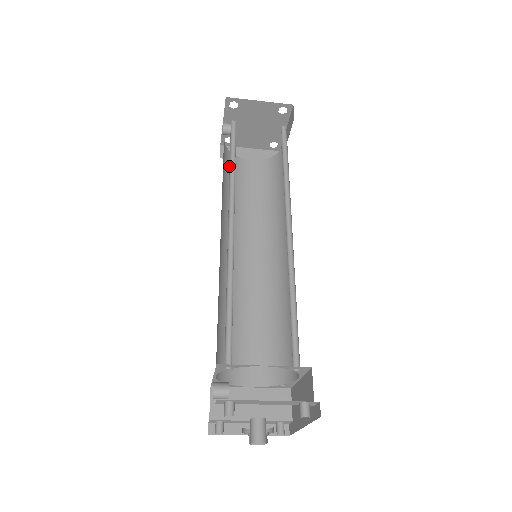
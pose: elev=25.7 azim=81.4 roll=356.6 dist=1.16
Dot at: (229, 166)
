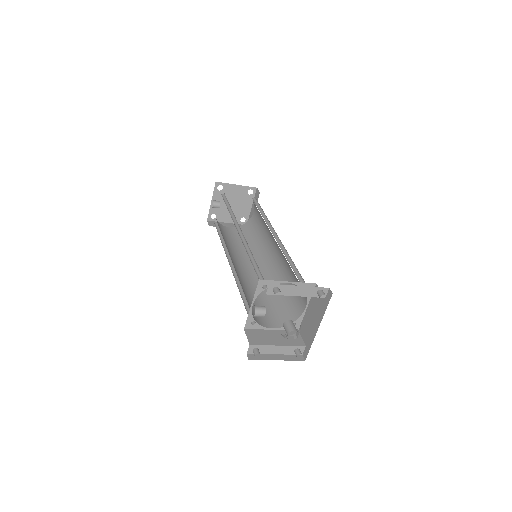
Dot at: (219, 226)
